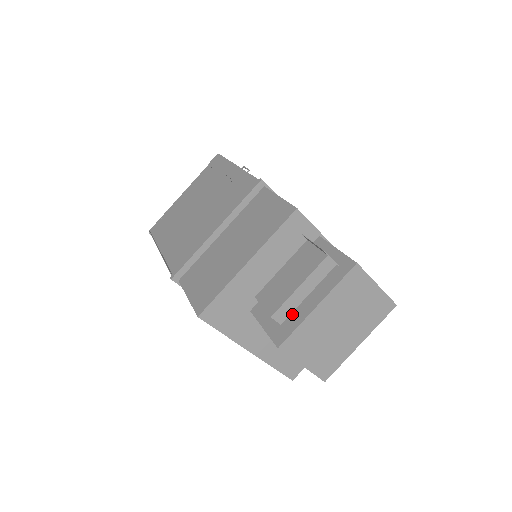
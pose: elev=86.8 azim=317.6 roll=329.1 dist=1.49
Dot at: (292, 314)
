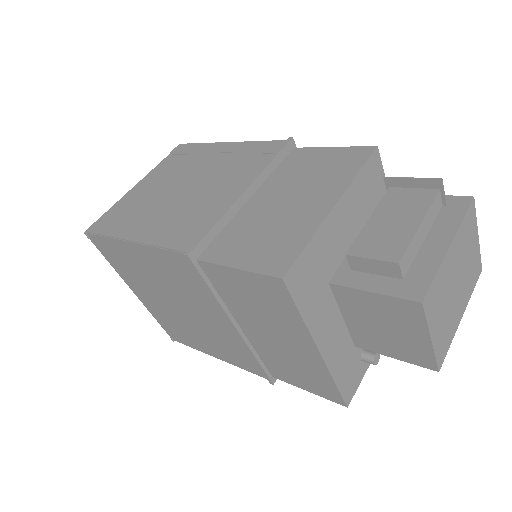
Dot at: (414, 264)
